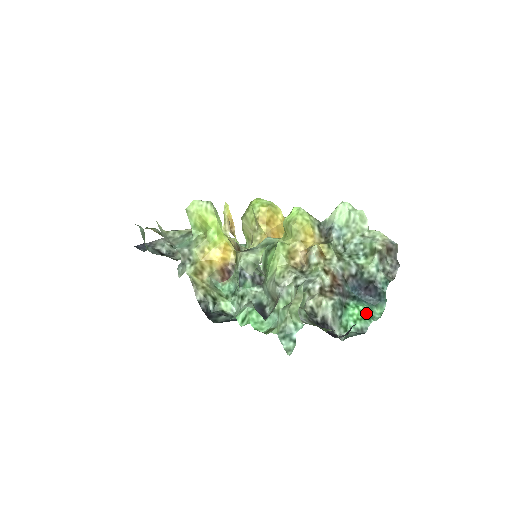
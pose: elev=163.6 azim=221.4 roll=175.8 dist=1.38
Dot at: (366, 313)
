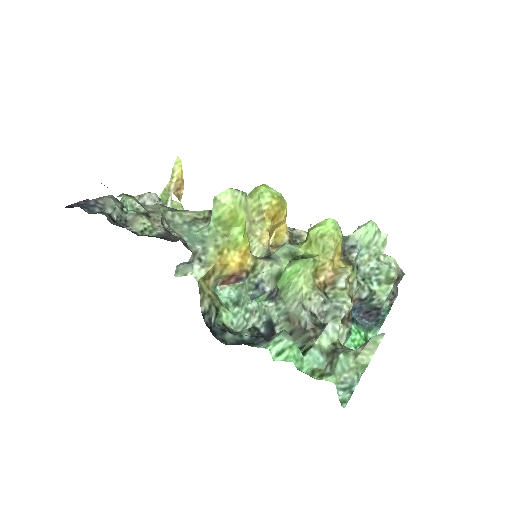
Dot at: (366, 339)
